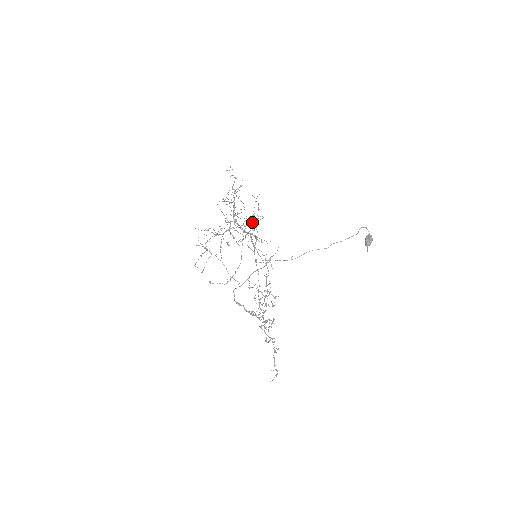
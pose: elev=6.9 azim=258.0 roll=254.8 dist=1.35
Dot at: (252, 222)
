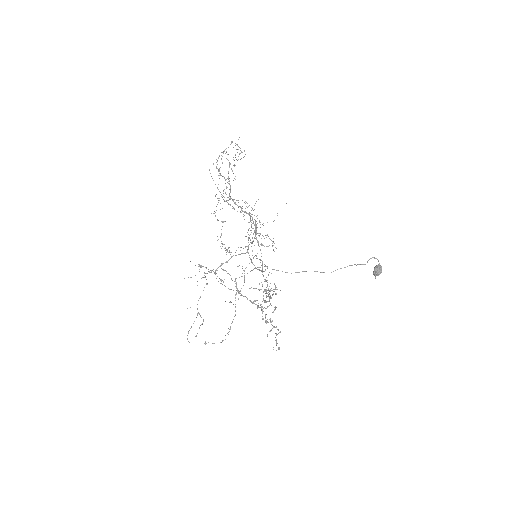
Dot at: (248, 246)
